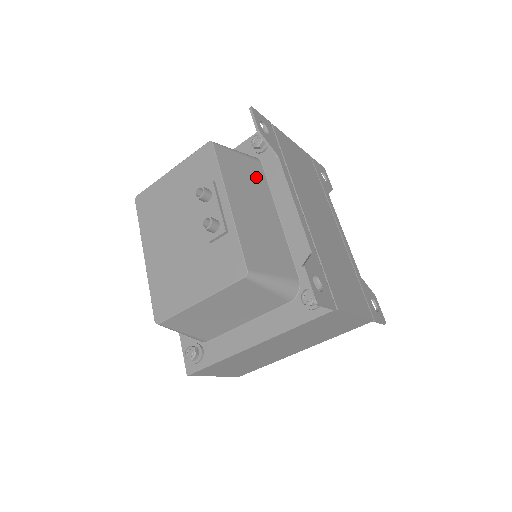
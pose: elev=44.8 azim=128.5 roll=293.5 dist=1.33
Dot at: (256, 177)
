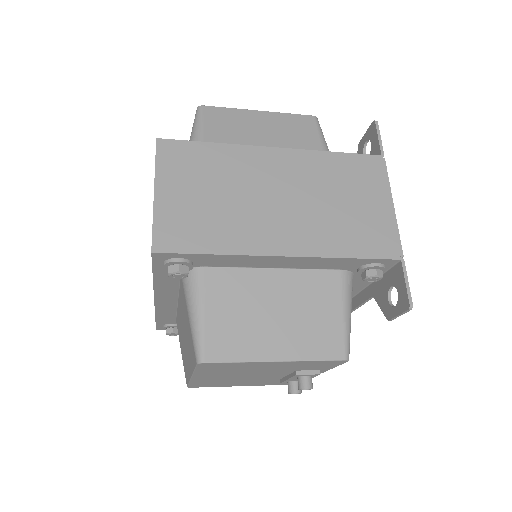
Dot at: occluded
